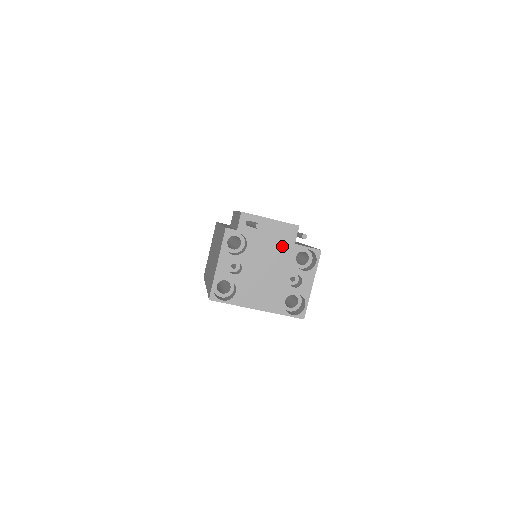
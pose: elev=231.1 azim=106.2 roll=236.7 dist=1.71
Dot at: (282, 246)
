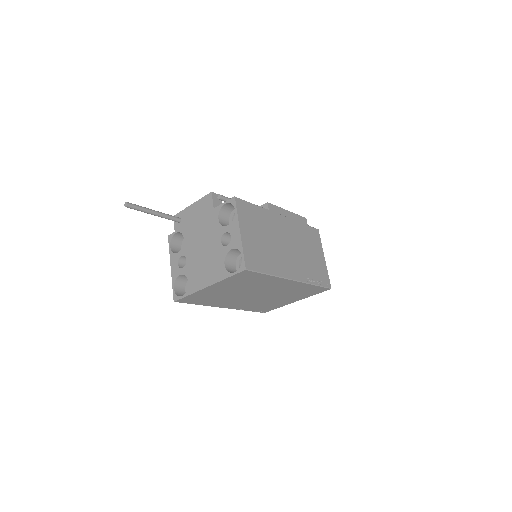
Dot at: (206, 218)
